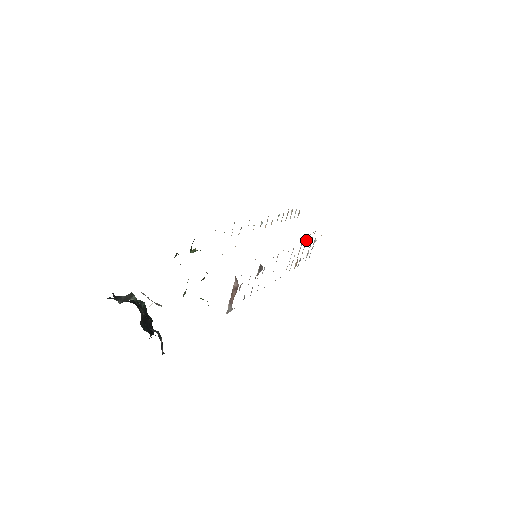
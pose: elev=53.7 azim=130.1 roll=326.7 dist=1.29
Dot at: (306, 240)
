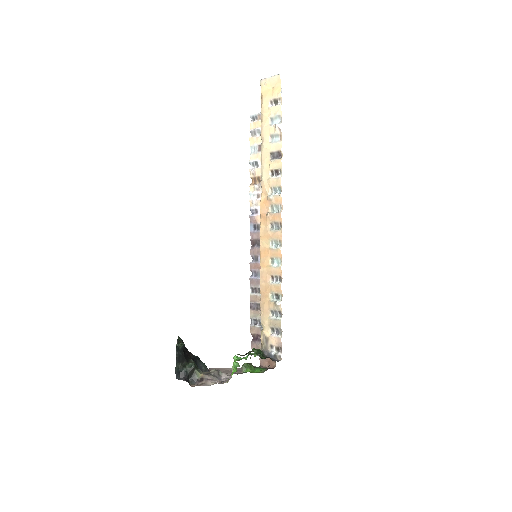
Dot at: occluded
